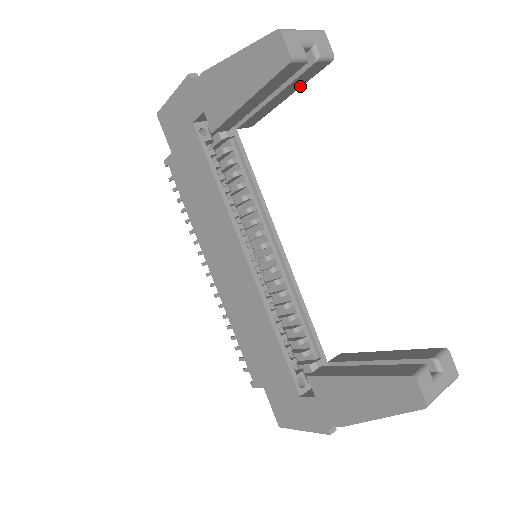
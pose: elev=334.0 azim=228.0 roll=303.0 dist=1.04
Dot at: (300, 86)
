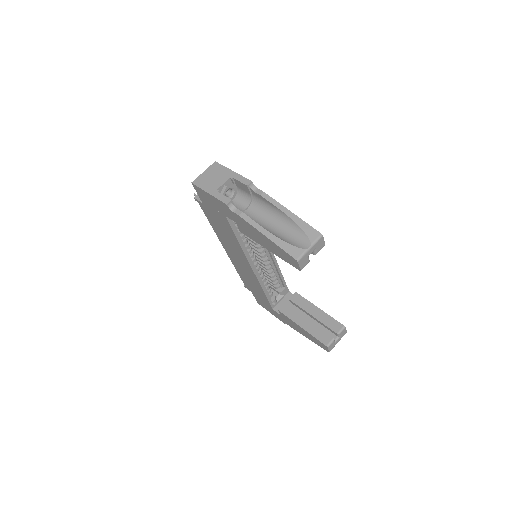
Dot at: occluded
